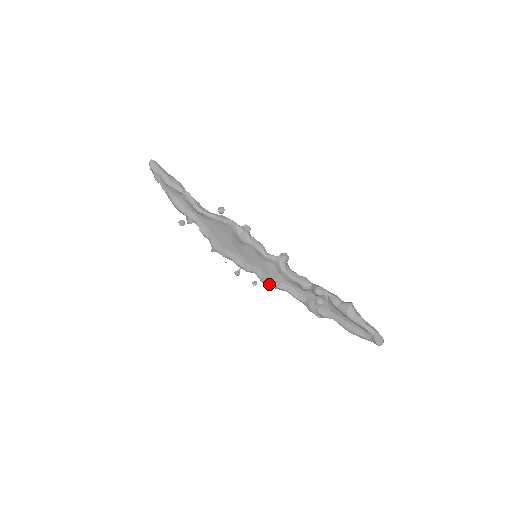
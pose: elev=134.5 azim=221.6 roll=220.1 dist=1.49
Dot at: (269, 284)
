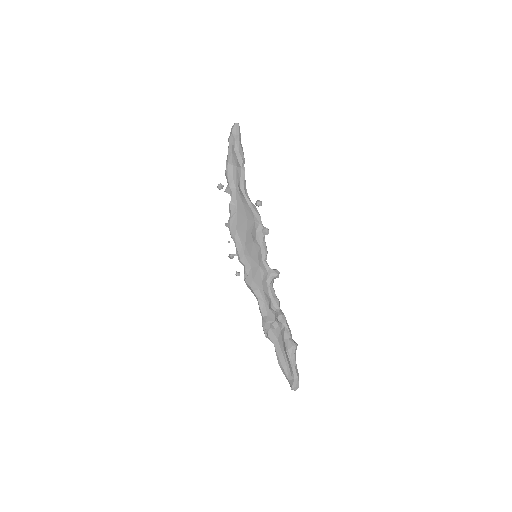
Dot at: (249, 283)
